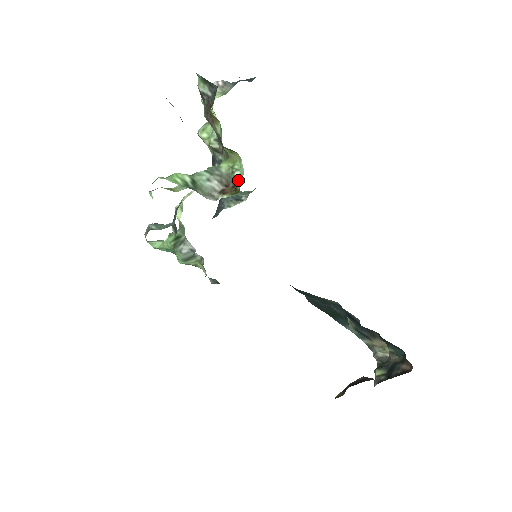
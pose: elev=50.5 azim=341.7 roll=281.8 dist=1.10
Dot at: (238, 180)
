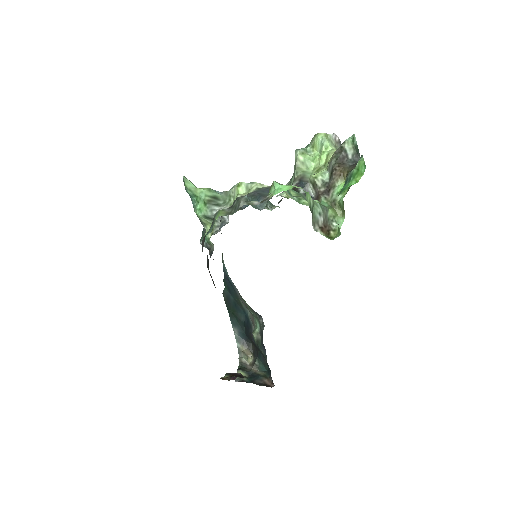
Dot at: (333, 229)
